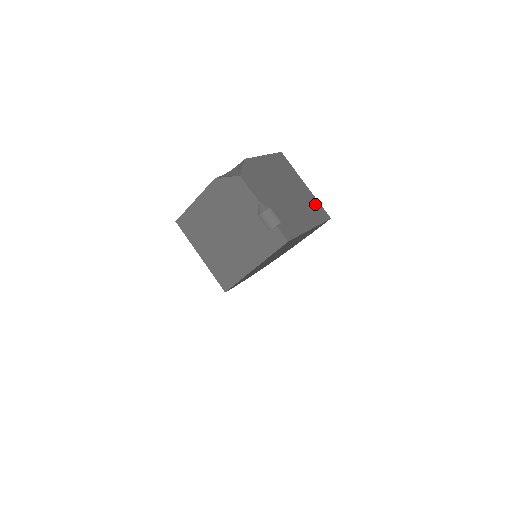
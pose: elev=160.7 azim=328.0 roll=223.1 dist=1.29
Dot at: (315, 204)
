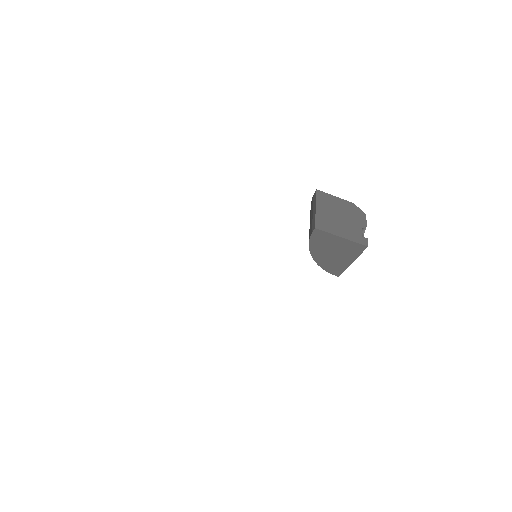
Dot at: occluded
